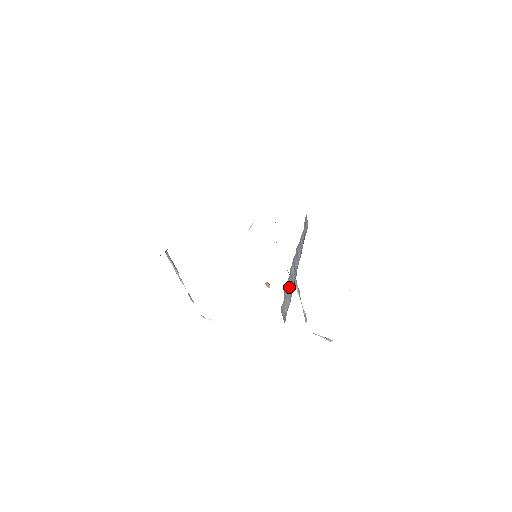
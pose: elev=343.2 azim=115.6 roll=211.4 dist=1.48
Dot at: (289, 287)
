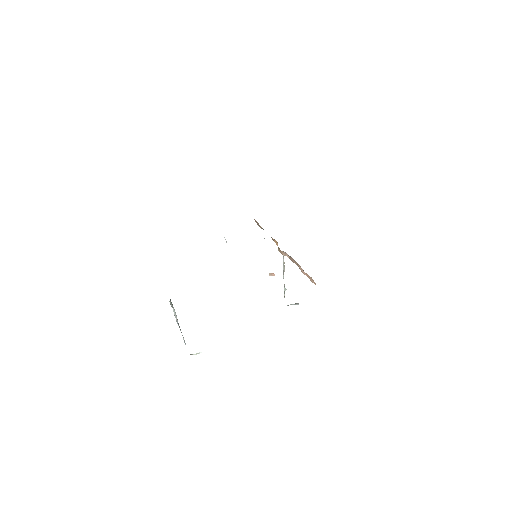
Dot at: occluded
